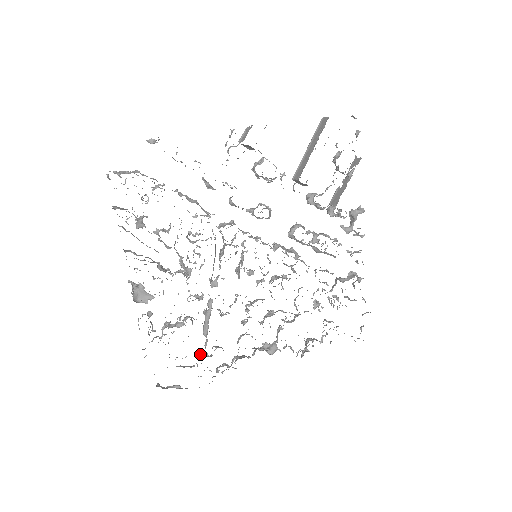
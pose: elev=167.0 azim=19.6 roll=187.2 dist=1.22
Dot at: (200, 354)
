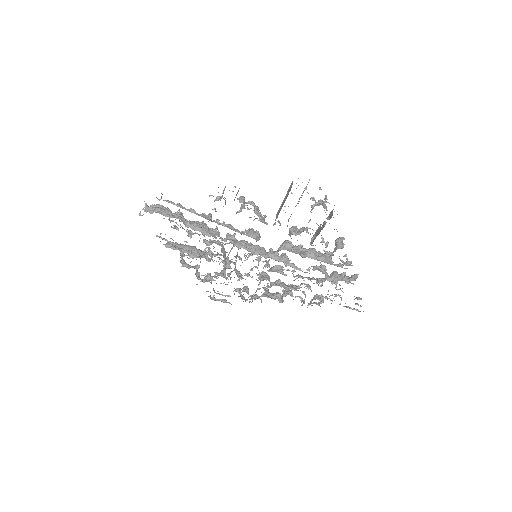
Dot at: (235, 289)
